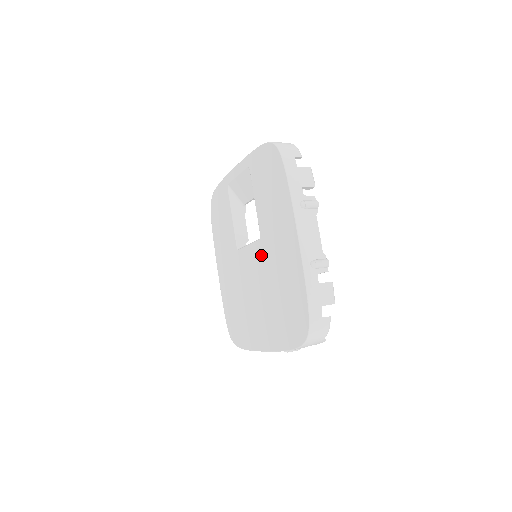
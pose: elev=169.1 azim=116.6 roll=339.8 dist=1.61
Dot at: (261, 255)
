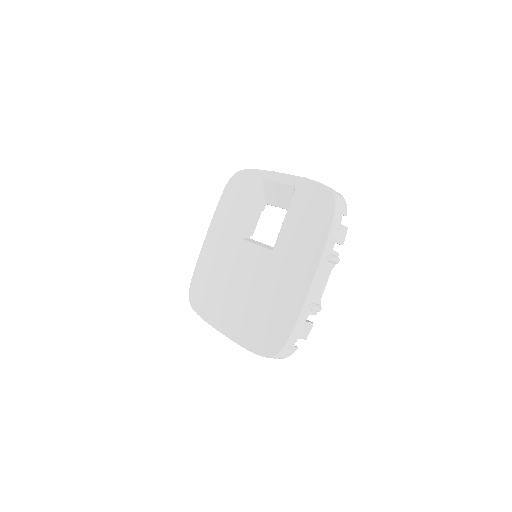
Dot at: (265, 263)
